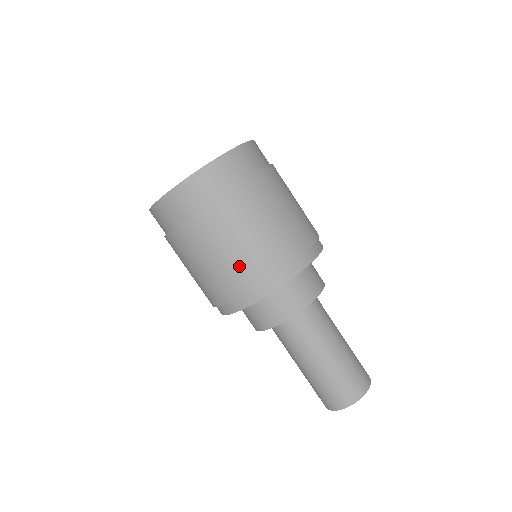
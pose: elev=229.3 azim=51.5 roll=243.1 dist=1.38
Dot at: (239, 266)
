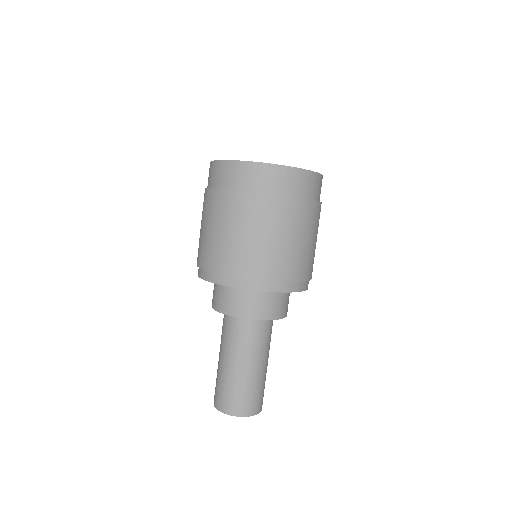
Dot at: (266, 255)
